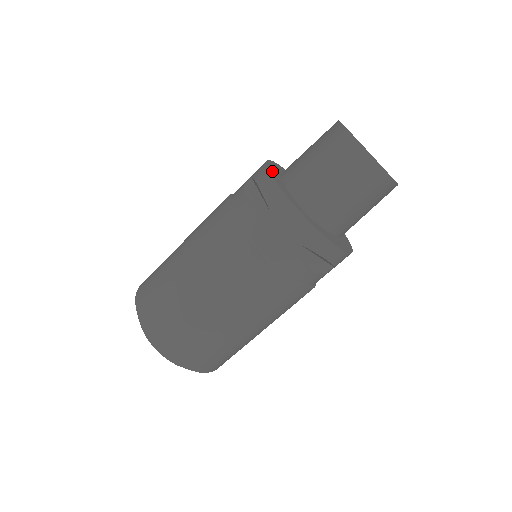
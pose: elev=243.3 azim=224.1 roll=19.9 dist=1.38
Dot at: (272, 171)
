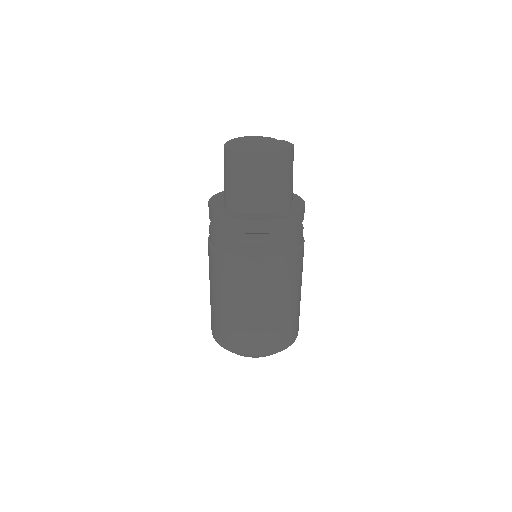
Dot at: (216, 197)
